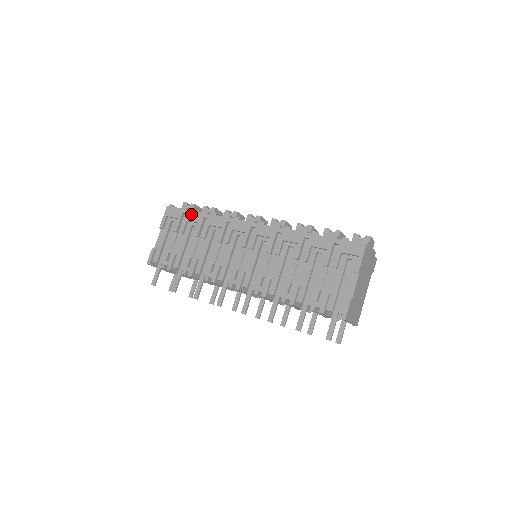
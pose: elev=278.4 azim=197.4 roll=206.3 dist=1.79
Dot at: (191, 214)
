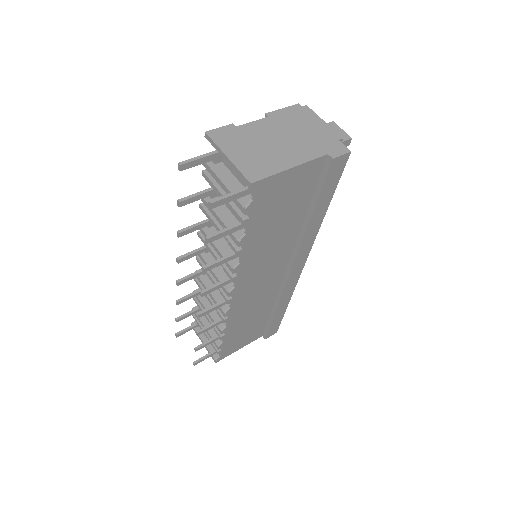
Dot at: occluded
